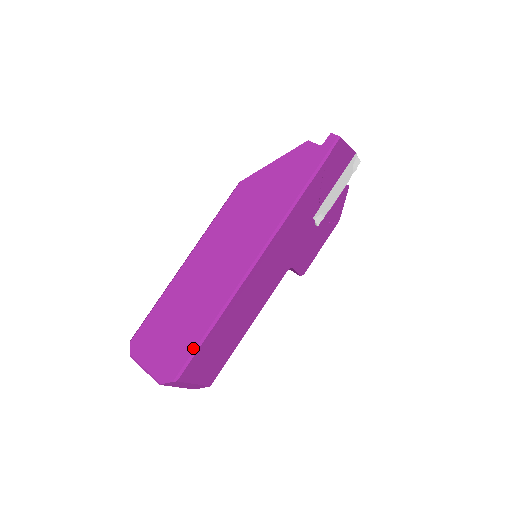
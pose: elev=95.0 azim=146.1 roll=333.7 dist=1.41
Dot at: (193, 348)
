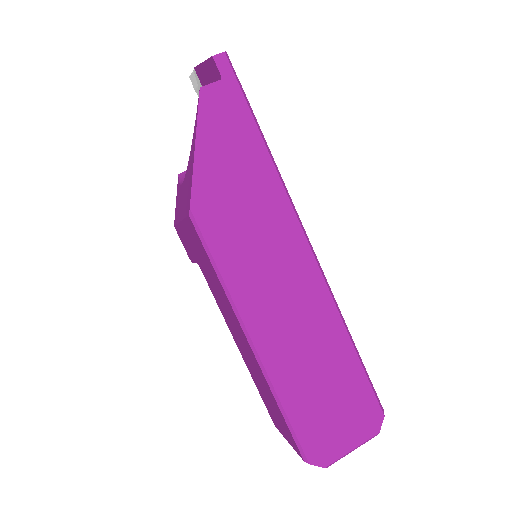
Dot at: (364, 376)
